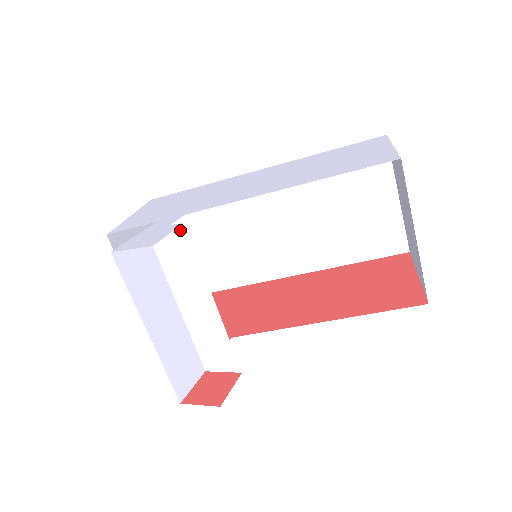
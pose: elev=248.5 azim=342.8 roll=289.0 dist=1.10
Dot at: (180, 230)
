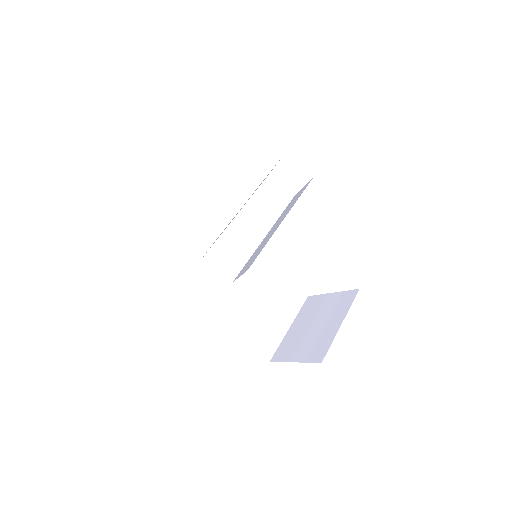
Dot at: (290, 193)
